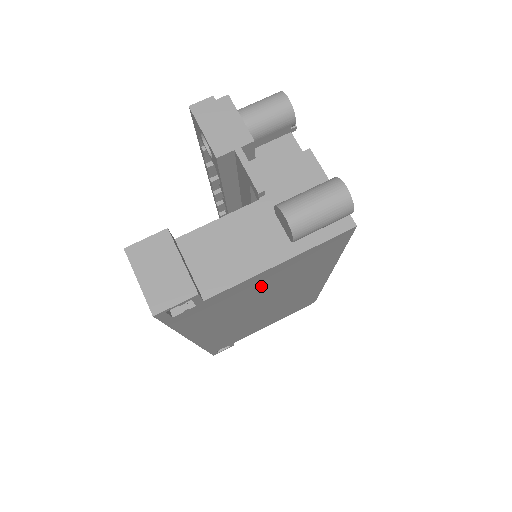
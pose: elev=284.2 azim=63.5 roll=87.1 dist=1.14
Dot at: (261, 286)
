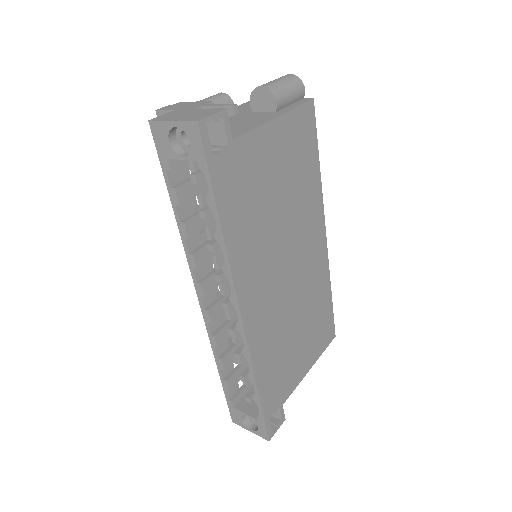
Dot at: (273, 171)
